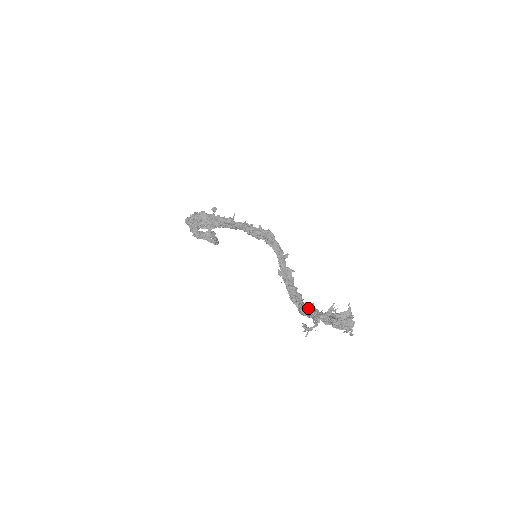
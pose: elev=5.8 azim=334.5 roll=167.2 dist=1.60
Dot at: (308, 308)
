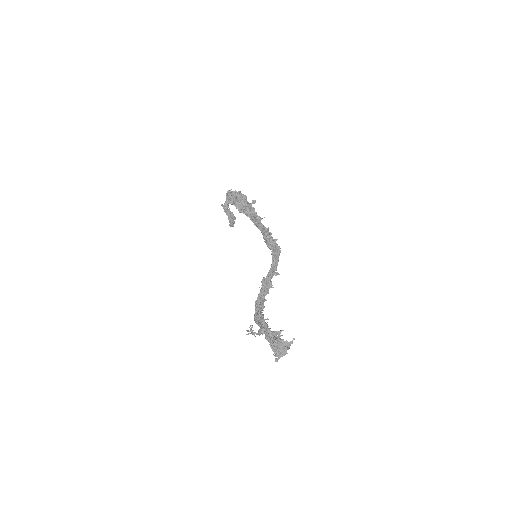
Dot at: occluded
